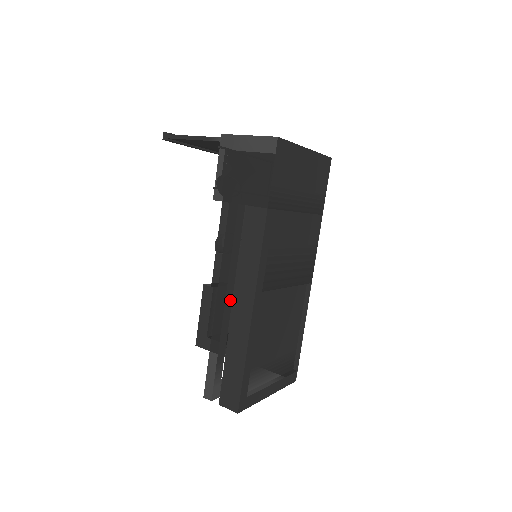
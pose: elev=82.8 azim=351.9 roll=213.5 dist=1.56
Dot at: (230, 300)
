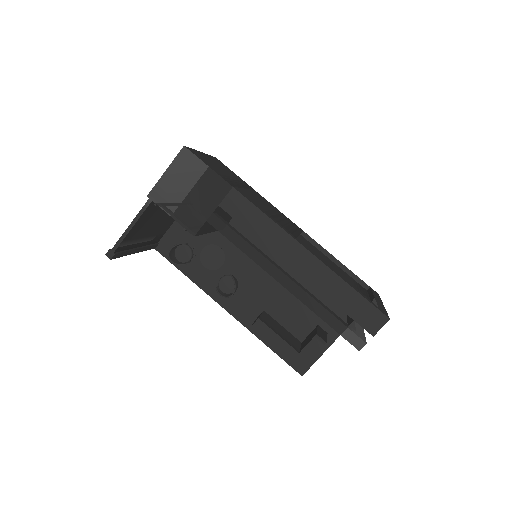
Dot at: (286, 273)
